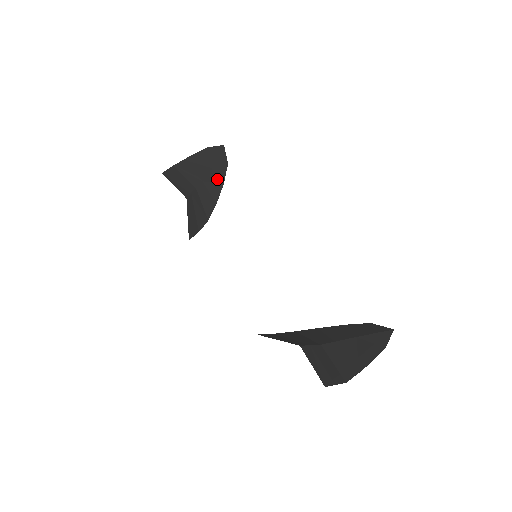
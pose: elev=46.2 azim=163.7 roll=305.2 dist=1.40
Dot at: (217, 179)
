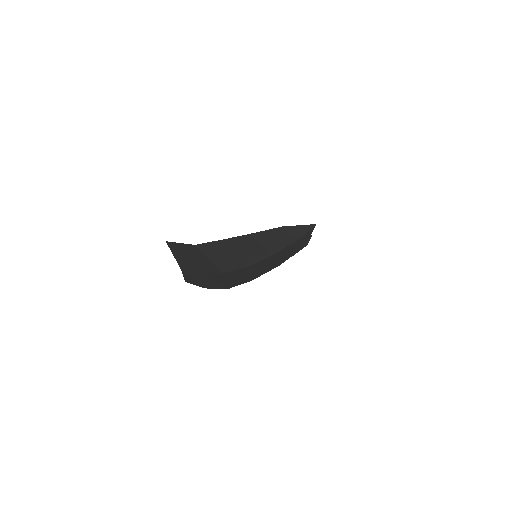
Dot at: occluded
